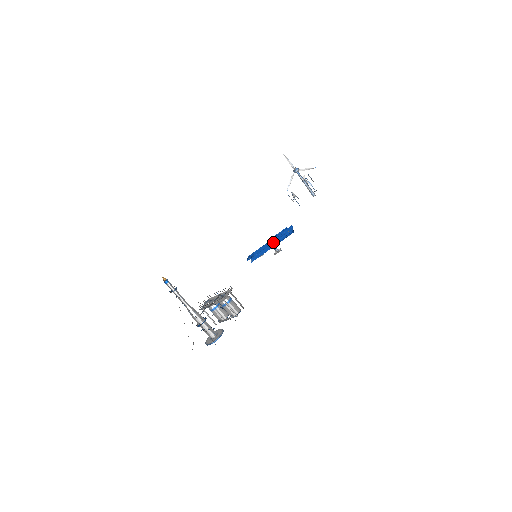
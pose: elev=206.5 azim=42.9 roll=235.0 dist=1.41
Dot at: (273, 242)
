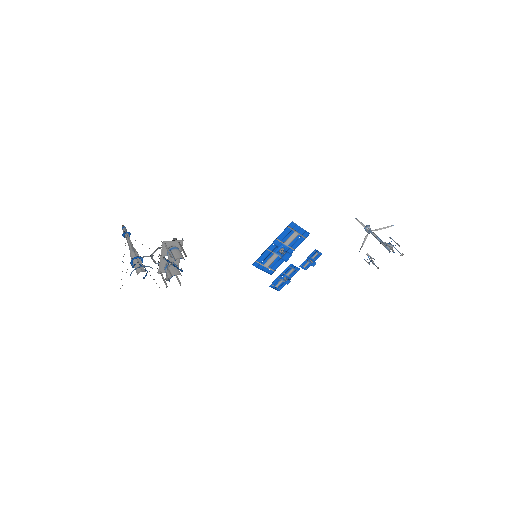
Dot at: (282, 247)
